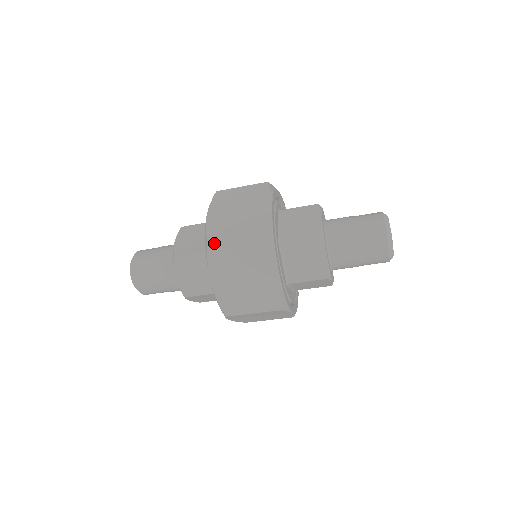
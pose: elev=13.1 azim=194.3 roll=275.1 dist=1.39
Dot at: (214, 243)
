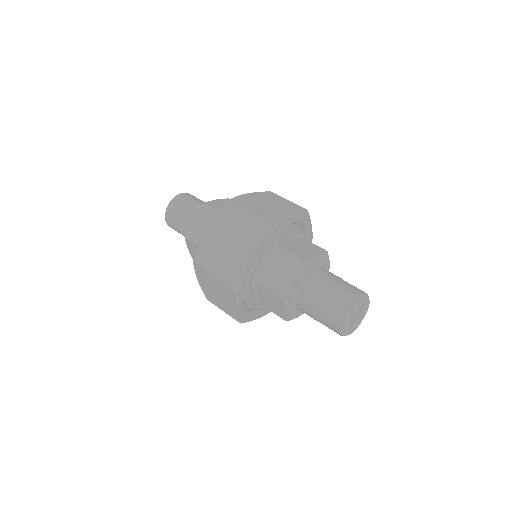
Dot at: (197, 264)
